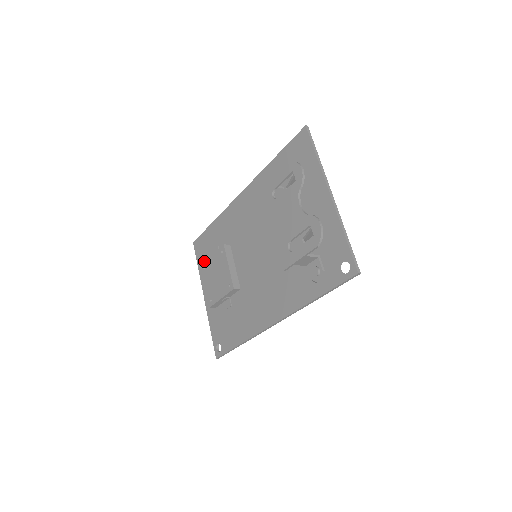
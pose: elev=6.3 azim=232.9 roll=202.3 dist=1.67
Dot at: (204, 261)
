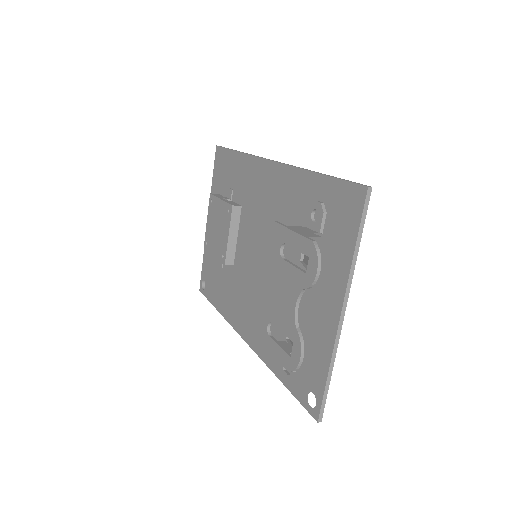
Dot at: (218, 184)
